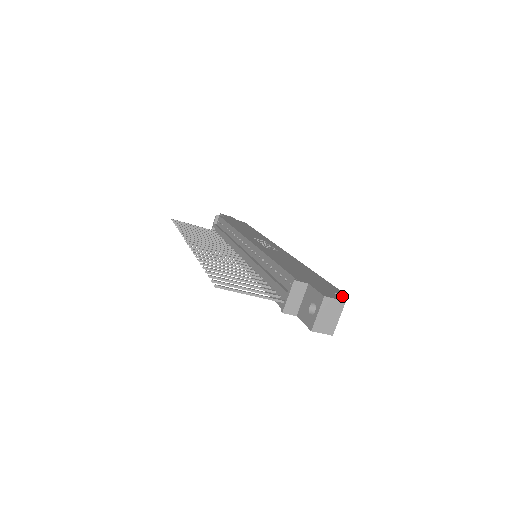
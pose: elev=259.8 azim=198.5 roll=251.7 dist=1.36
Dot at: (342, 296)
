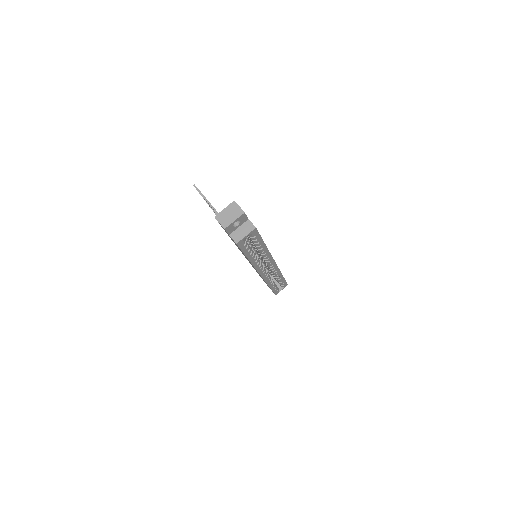
Dot at: (252, 225)
